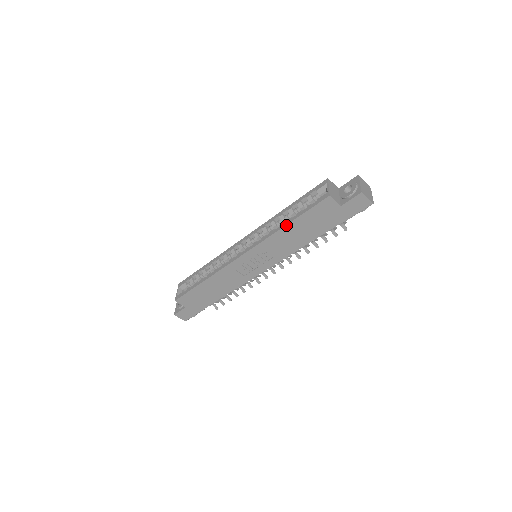
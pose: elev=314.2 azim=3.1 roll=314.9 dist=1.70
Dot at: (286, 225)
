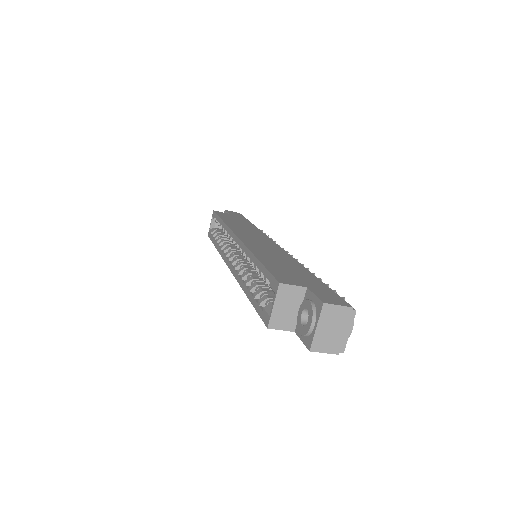
Dot at: (246, 294)
